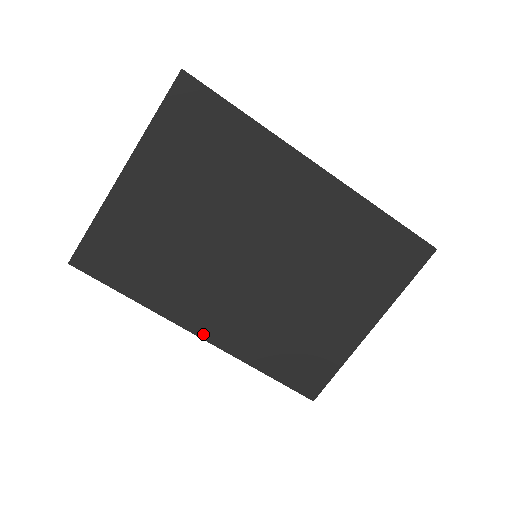
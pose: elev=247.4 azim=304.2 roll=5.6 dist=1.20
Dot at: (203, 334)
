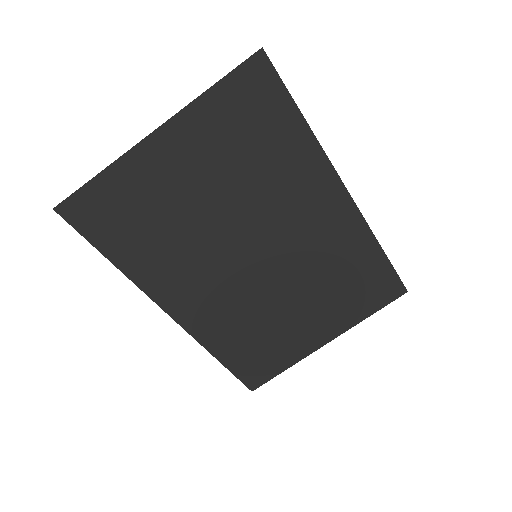
Dot at: (175, 314)
